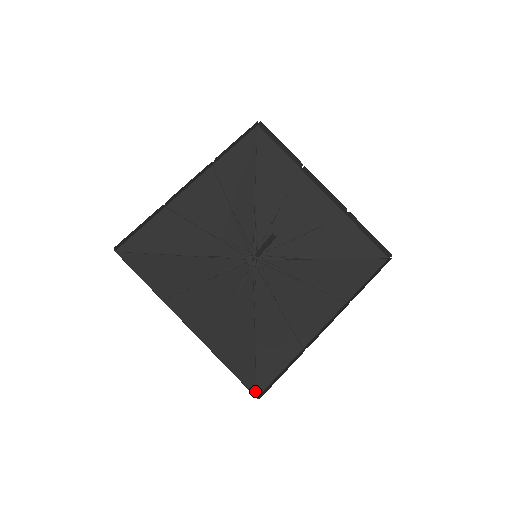
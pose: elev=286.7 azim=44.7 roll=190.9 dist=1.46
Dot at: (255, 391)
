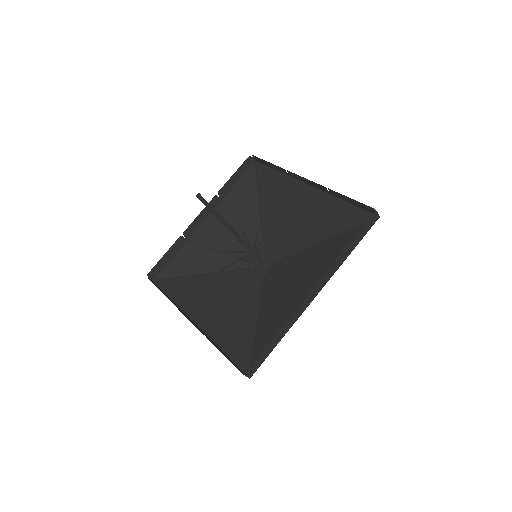
Dot at: occluded
